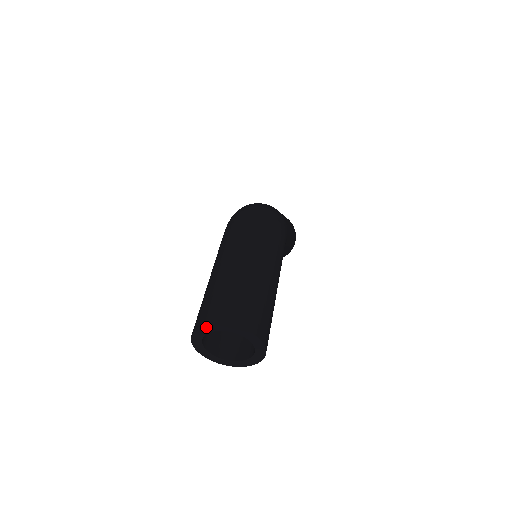
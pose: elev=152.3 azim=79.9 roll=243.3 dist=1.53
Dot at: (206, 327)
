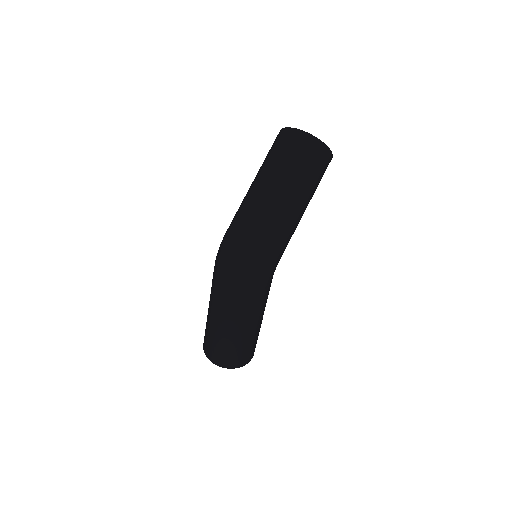
Dot at: occluded
